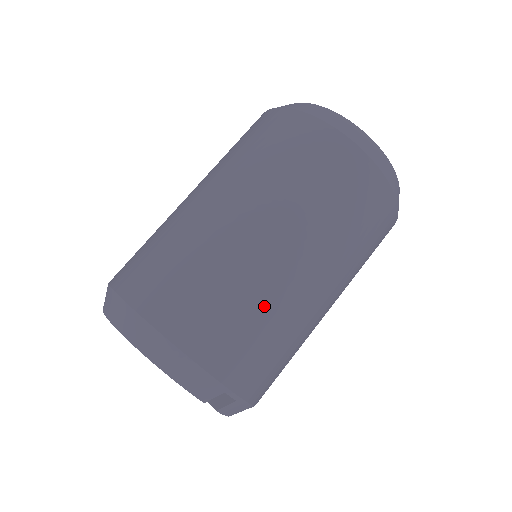
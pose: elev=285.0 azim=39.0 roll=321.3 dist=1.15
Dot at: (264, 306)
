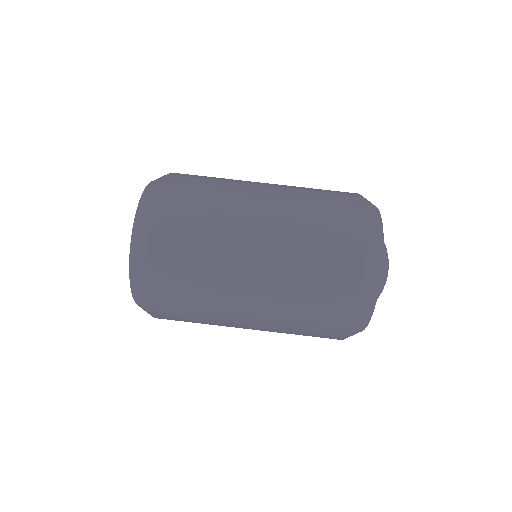
Dot at: (210, 323)
